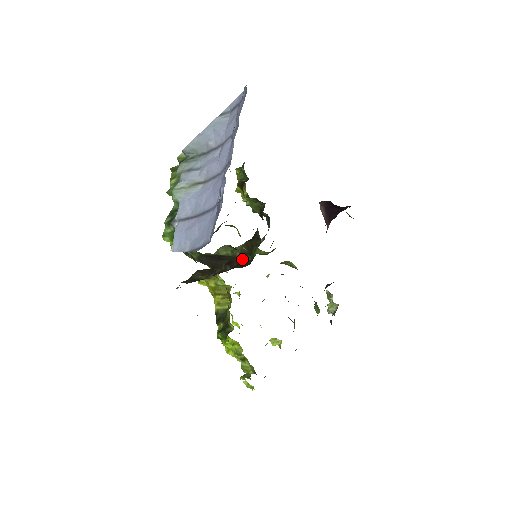
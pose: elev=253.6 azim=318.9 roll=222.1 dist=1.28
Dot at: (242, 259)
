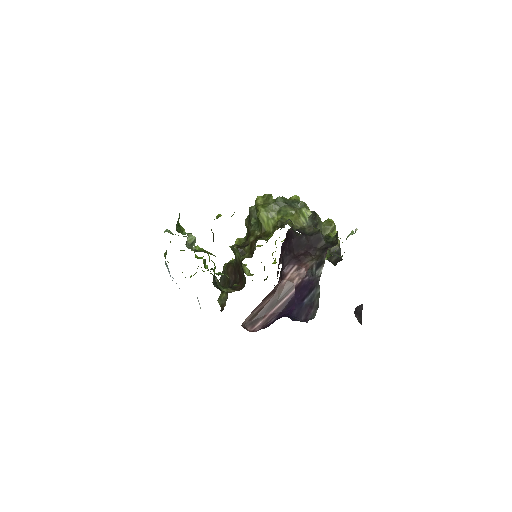
Dot at: (242, 274)
